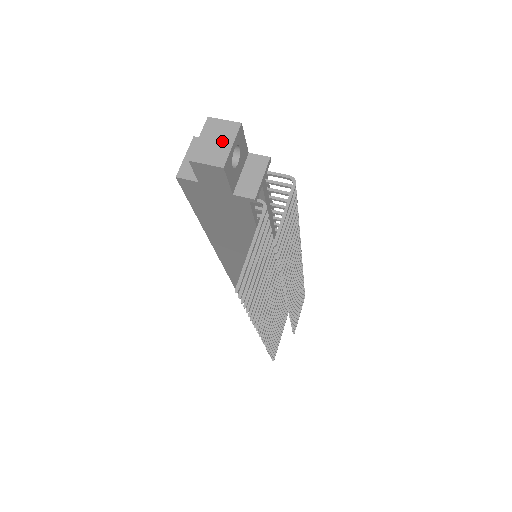
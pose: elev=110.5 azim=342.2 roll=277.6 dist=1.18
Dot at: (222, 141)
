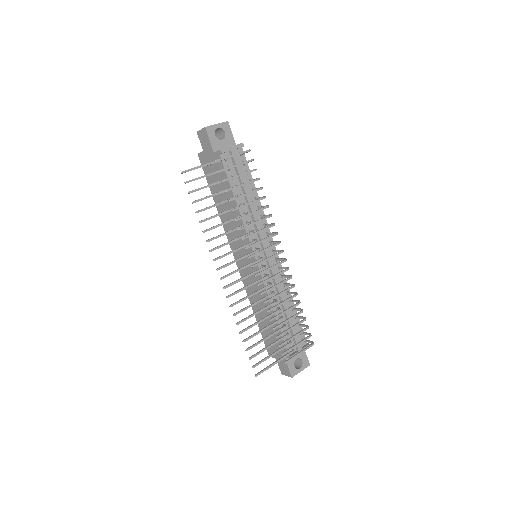
Dot at: occluded
